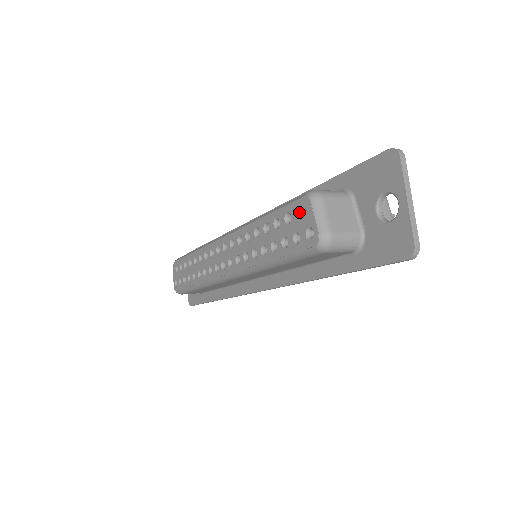
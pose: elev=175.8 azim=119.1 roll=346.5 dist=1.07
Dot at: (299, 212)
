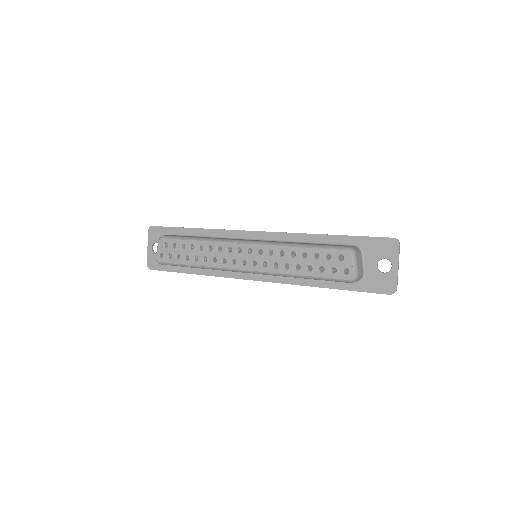
Dot at: (338, 256)
